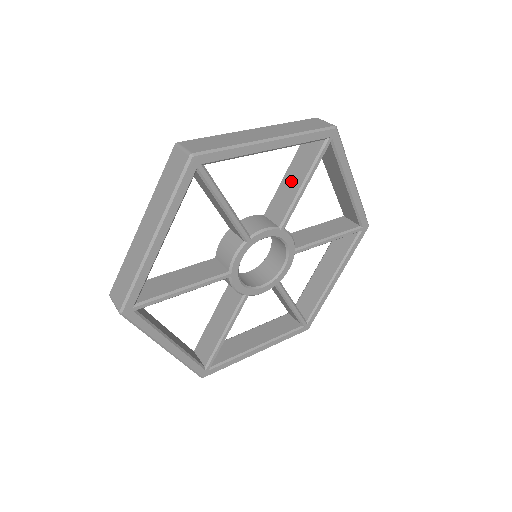
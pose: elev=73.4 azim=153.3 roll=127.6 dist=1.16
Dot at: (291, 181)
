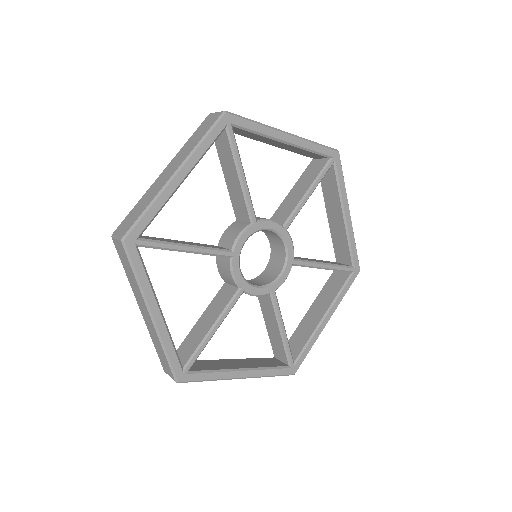
Dot at: (231, 180)
